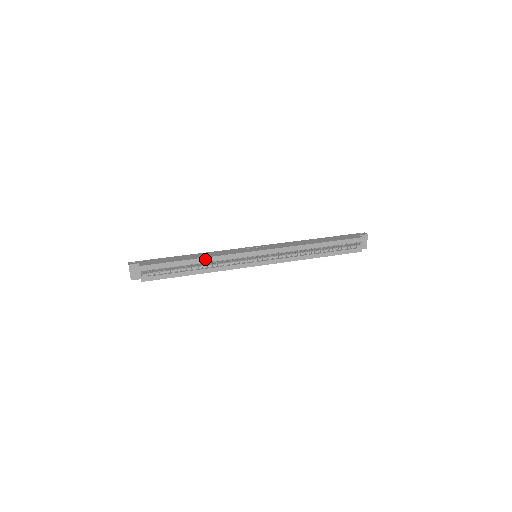
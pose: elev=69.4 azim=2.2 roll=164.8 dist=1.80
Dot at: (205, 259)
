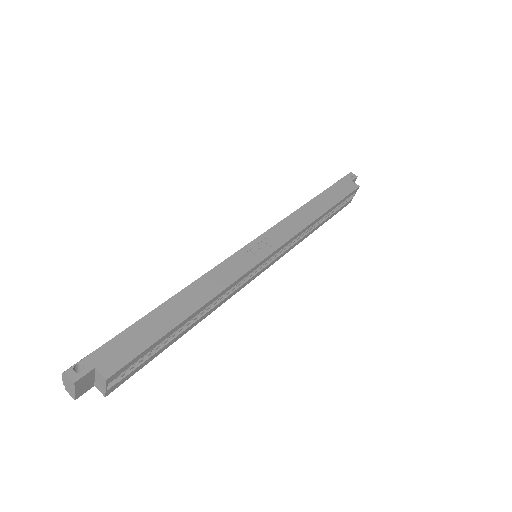
Dot at: (207, 303)
